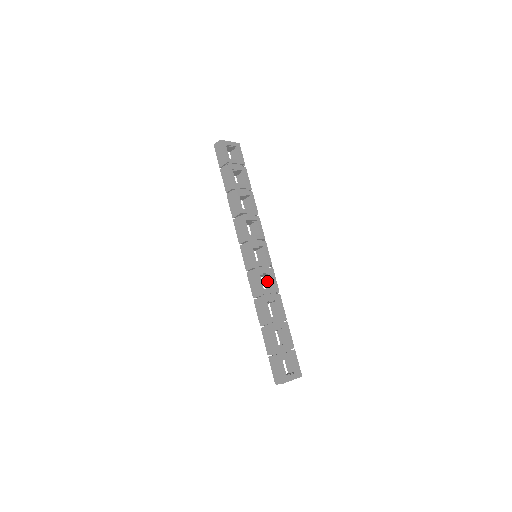
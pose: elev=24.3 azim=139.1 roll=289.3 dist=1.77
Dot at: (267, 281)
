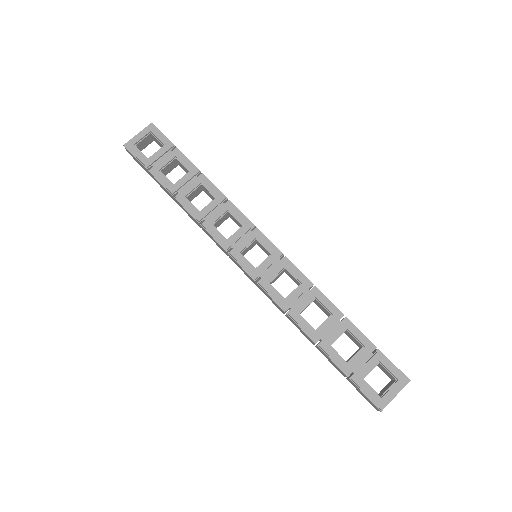
Dot at: (290, 277)
